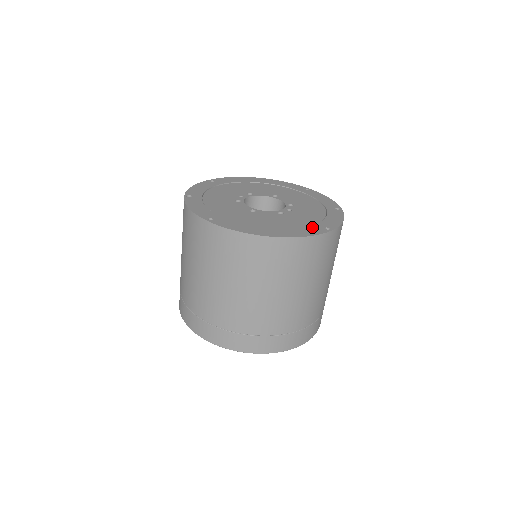
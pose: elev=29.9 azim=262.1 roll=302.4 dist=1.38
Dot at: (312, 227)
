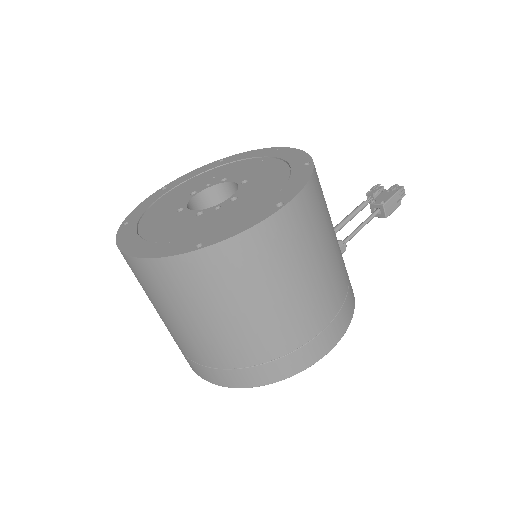
Dot at: (186, 241)
